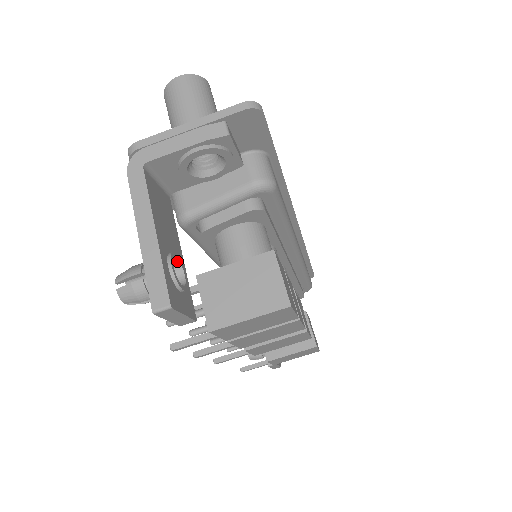
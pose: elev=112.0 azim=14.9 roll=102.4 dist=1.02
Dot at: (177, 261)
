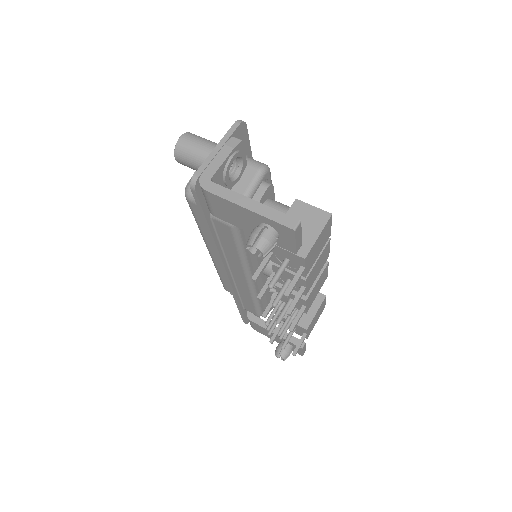
Dot at: occluded
